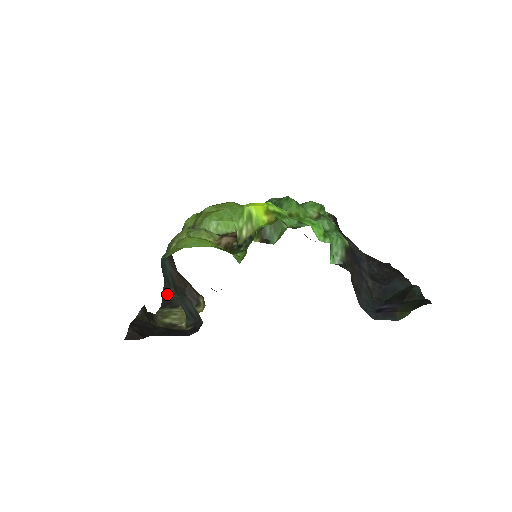
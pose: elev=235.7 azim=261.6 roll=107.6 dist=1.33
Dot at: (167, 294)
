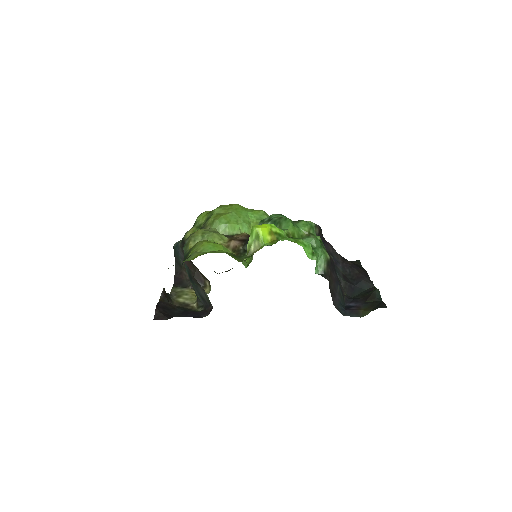
Dot at: (178, 275)
